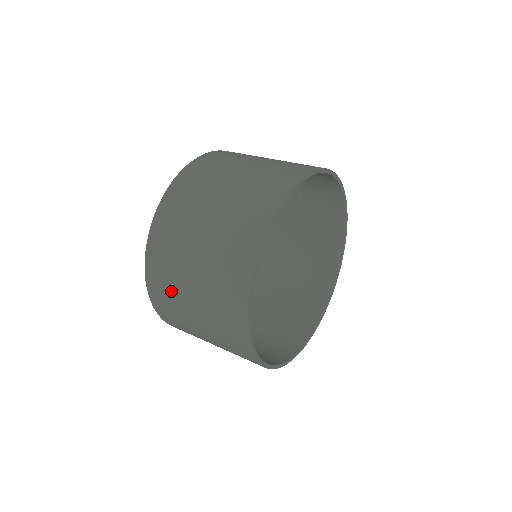
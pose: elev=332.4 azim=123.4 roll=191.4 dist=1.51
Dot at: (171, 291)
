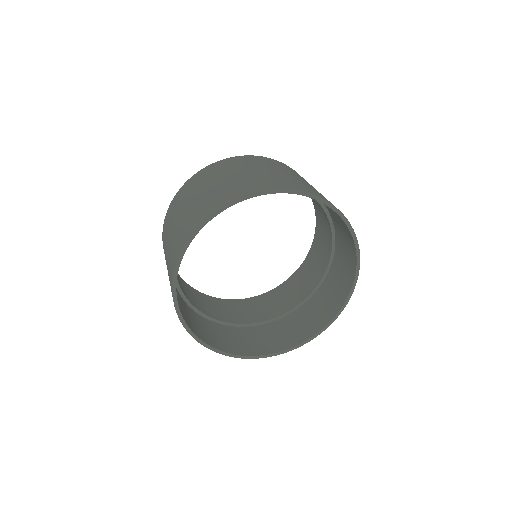
Dot at: occluded
